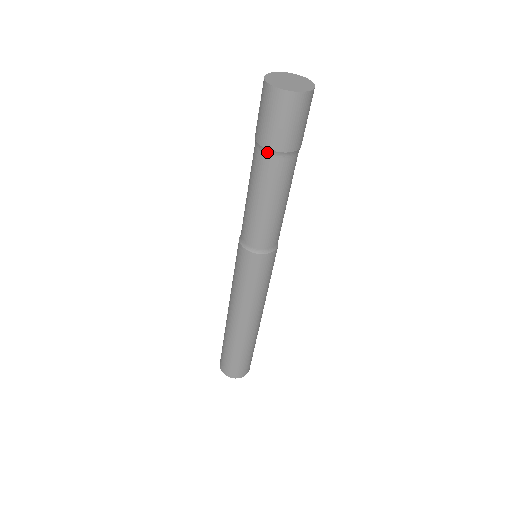
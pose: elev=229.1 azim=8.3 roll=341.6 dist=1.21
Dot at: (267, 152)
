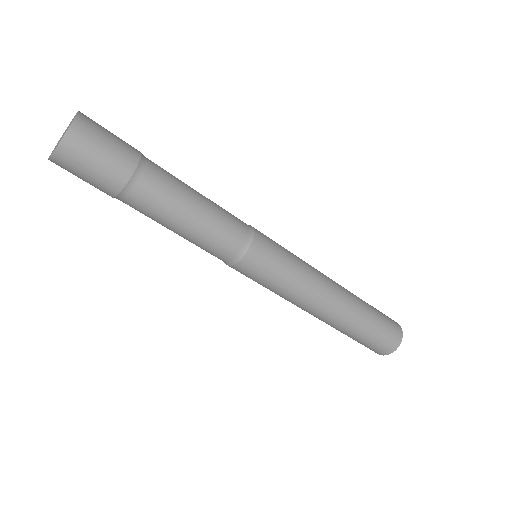
Dot at: (119, 199)
